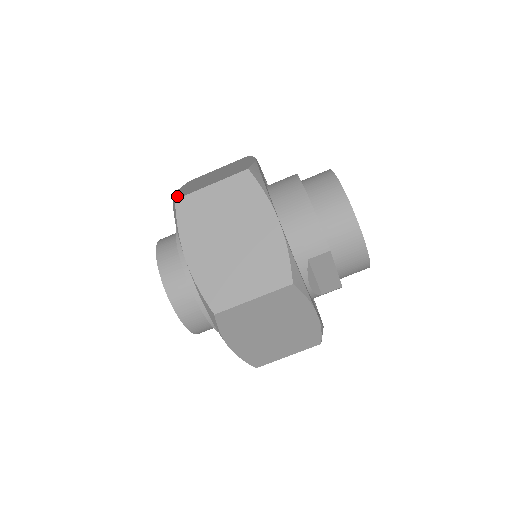
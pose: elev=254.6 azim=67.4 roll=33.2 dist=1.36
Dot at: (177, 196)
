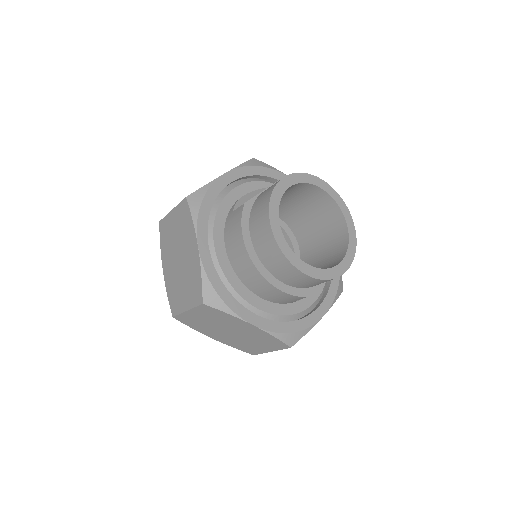
Dot at: (170, 303)
